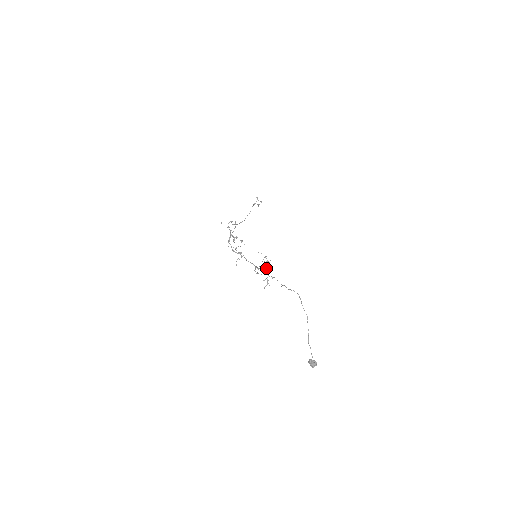
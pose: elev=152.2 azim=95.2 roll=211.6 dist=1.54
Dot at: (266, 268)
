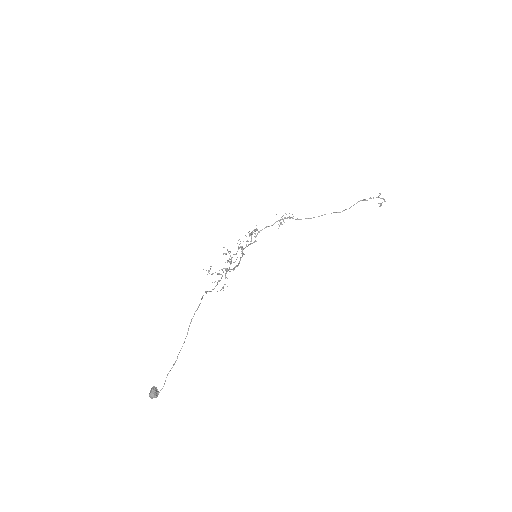
Dot at: (227, 269)
